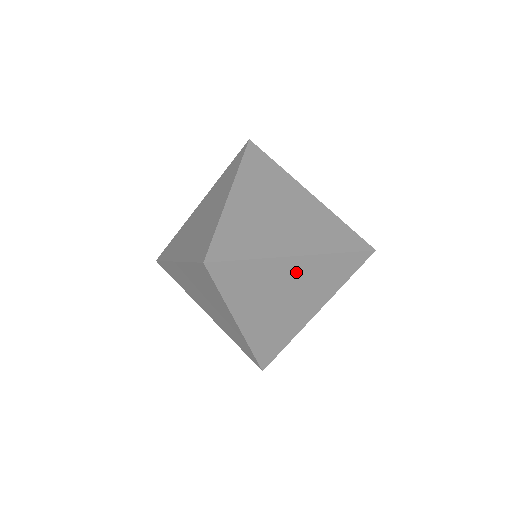
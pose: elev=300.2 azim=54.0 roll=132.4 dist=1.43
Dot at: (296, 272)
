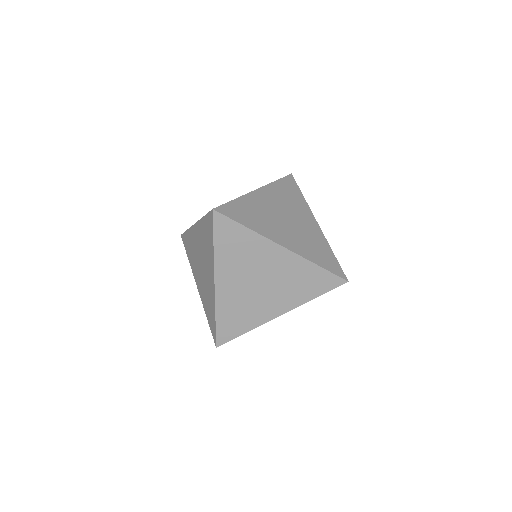
Dot at: (278, 262)
